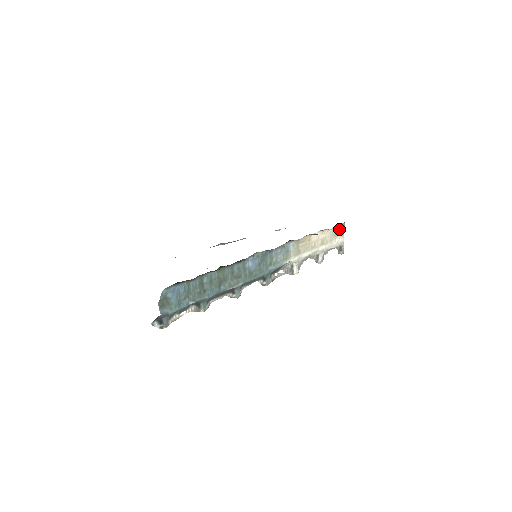
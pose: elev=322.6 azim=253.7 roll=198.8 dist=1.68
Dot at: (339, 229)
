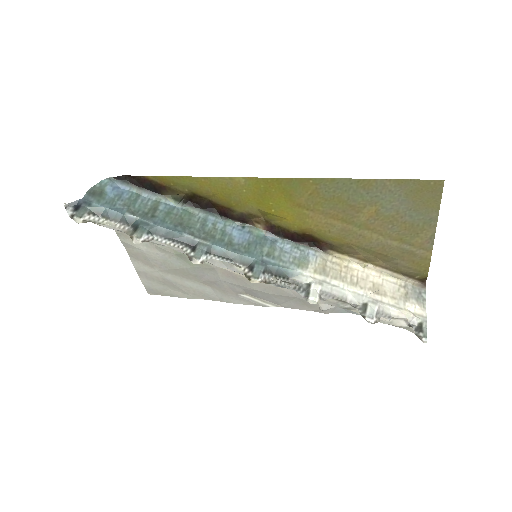
Dot at: (414, 293)
